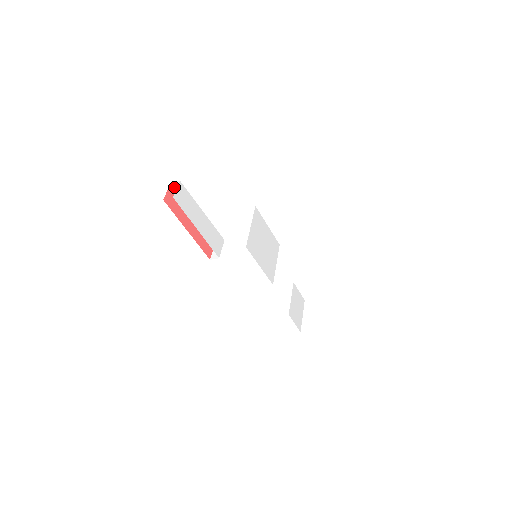
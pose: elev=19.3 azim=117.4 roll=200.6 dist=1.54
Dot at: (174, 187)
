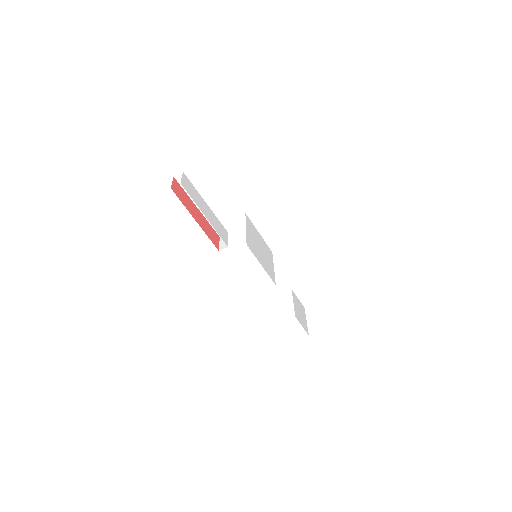
Dot at: (177, 180)
